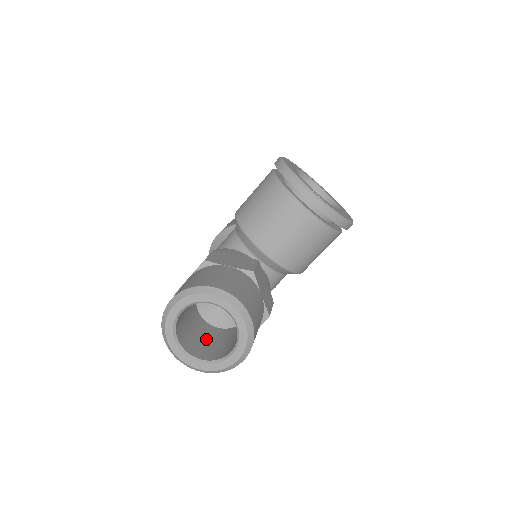
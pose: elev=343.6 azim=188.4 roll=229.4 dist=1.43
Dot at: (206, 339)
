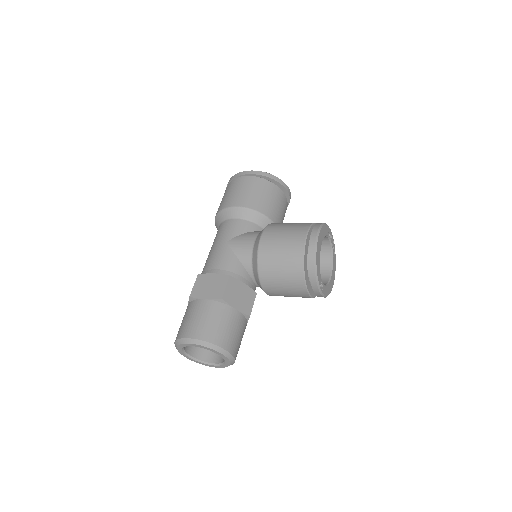
Dot at: occluded
